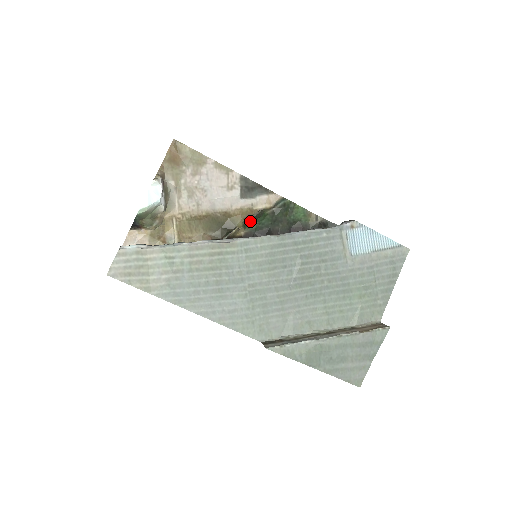
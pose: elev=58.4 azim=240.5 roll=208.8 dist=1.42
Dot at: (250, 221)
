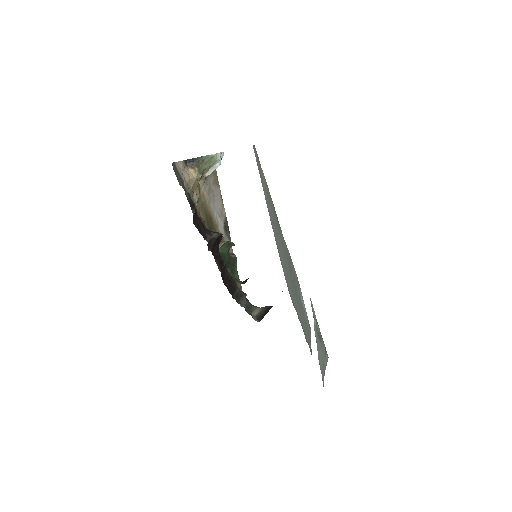
Dot at: (227, 244)
